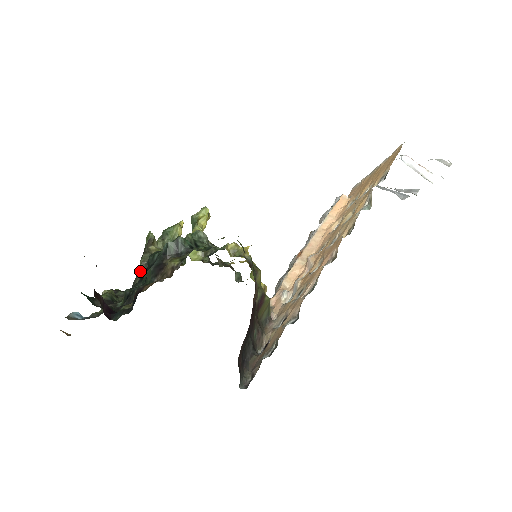
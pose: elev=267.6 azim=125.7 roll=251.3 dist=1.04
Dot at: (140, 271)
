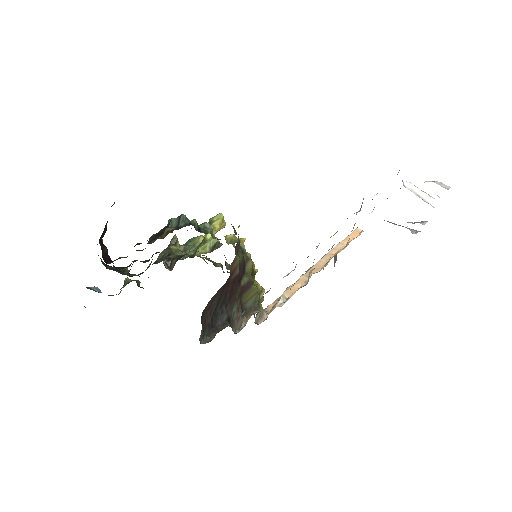
Dot at: occluded
